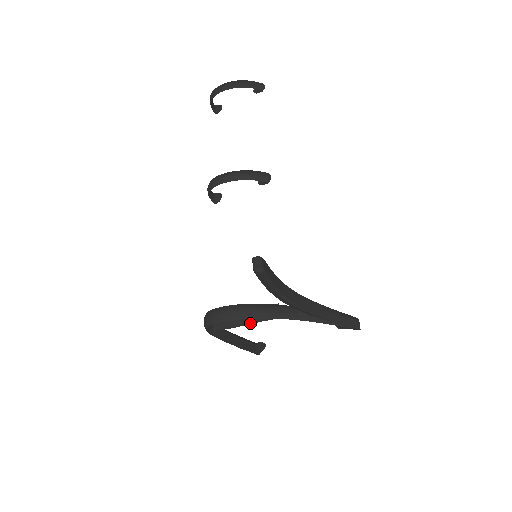
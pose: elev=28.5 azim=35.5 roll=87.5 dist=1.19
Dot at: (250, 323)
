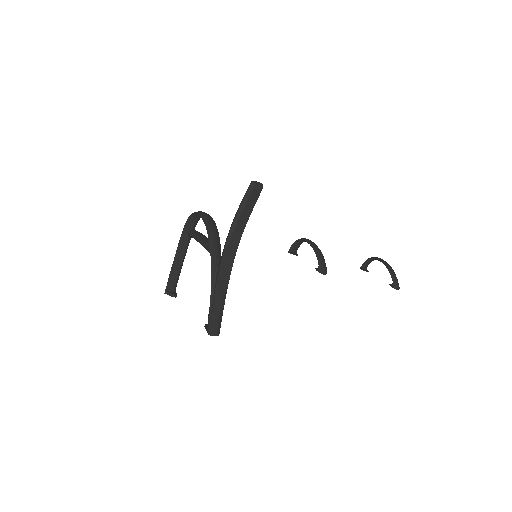
Dot at: (201, 240)
